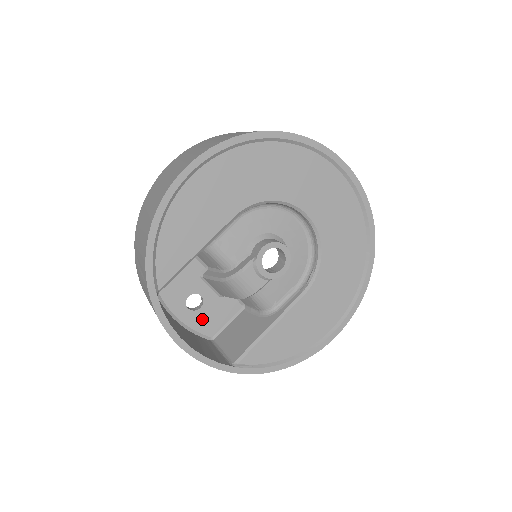
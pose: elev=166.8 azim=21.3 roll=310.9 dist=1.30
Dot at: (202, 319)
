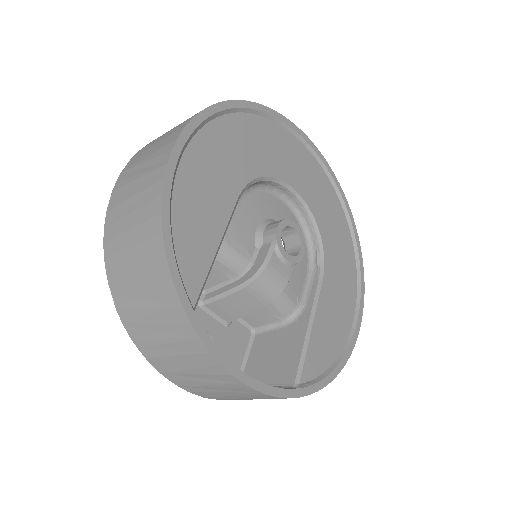
Dot at: occluded
